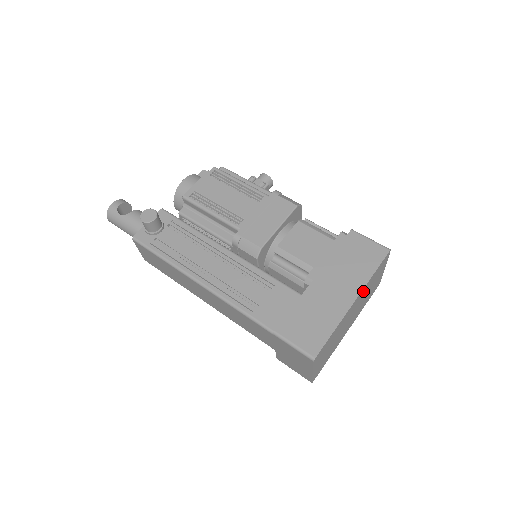
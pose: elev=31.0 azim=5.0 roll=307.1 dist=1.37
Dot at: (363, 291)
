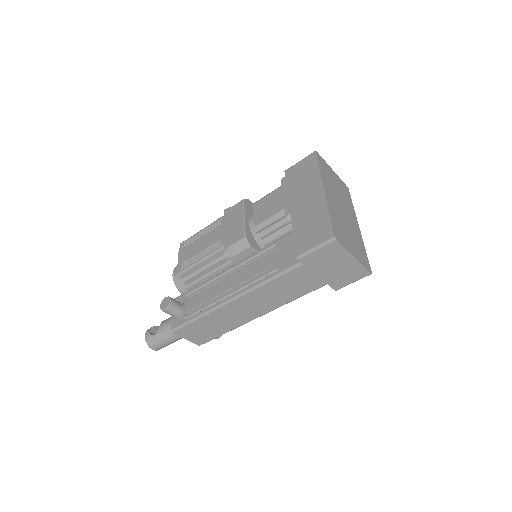
Dot at: (326, 184)
